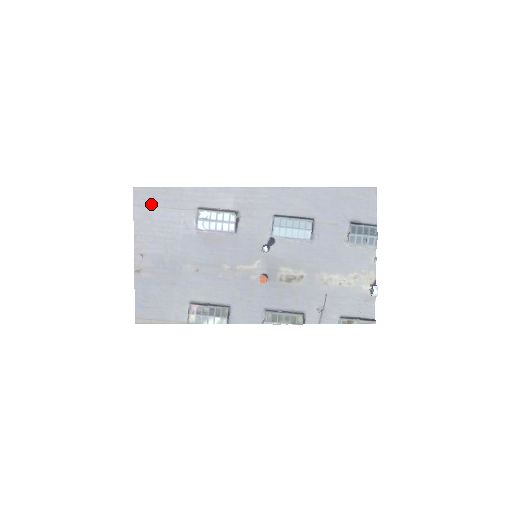
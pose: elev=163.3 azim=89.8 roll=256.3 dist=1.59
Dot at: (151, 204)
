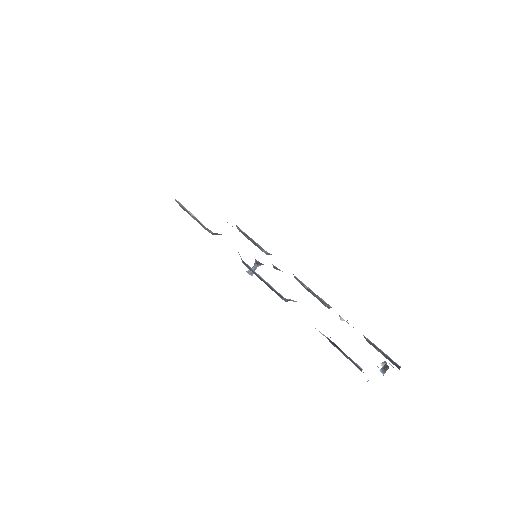
Dot at: occluded
